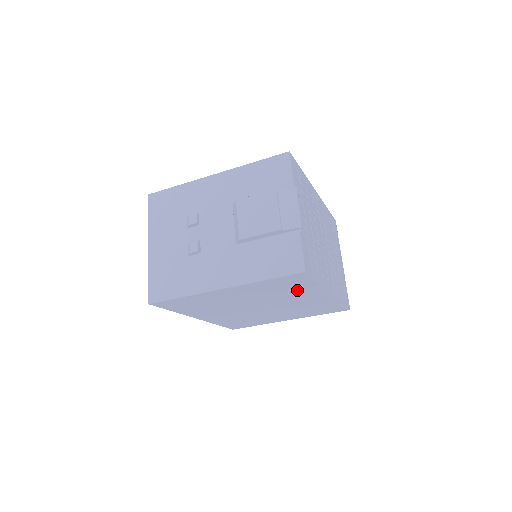
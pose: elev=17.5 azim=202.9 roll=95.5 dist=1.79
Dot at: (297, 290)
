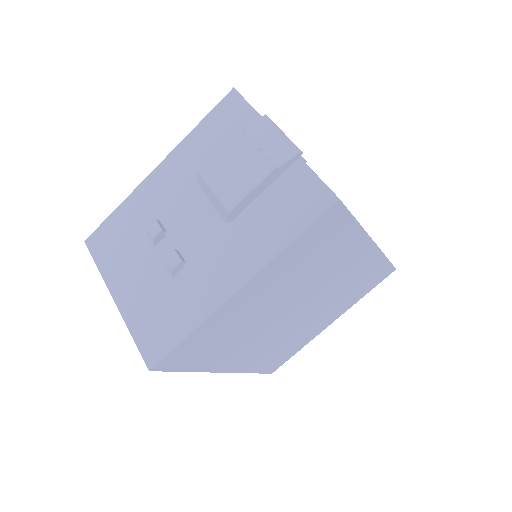
Dot at: (334, 251)
